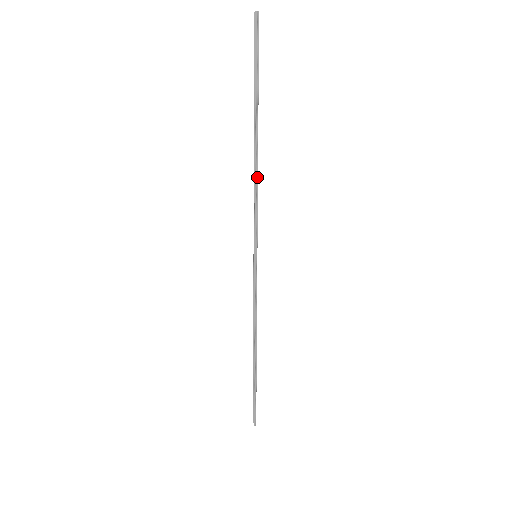
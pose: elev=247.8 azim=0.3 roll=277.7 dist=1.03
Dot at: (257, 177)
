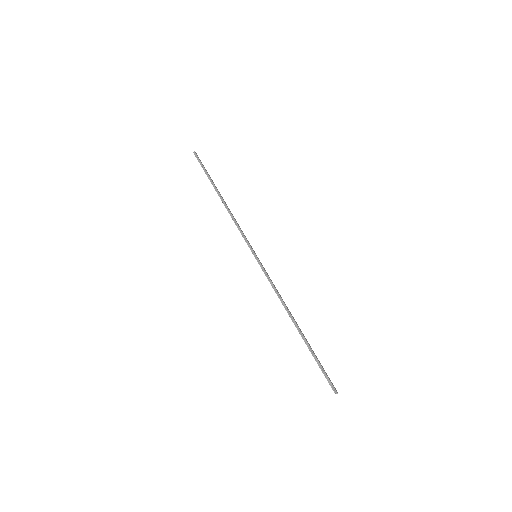
Dot at: (231, 213)
